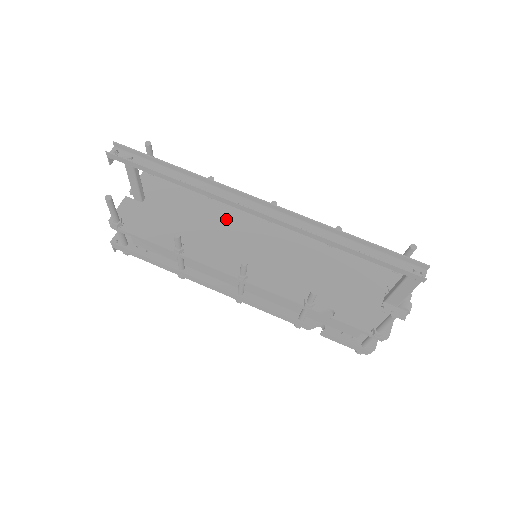
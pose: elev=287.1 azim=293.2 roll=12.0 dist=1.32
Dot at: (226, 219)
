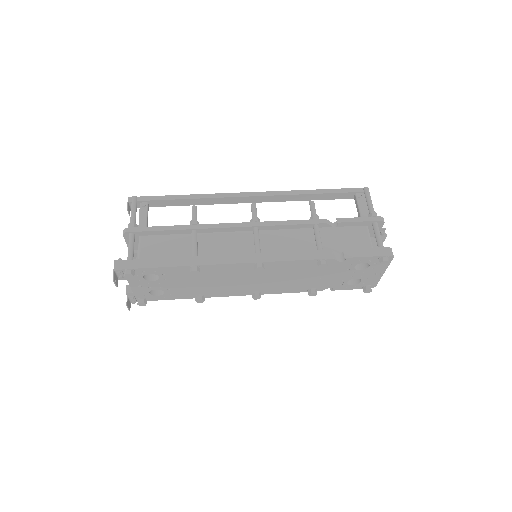
Dot at: occluded
